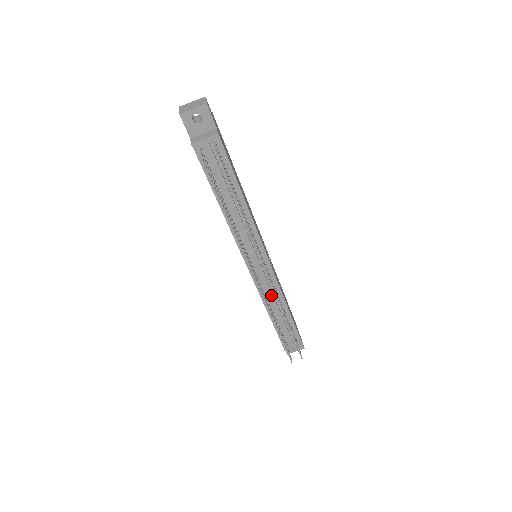
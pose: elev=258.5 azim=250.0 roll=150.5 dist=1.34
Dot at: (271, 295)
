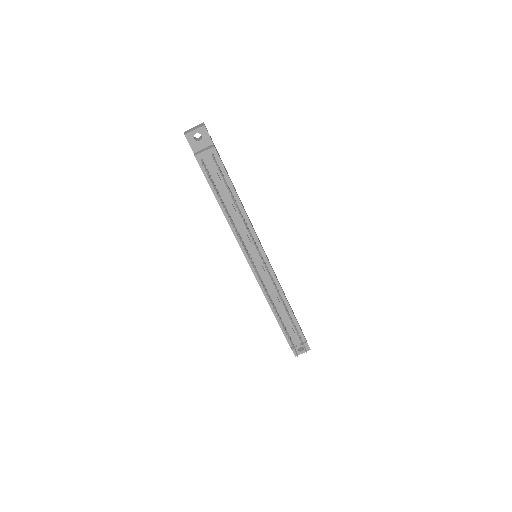
Dot at: (272, 291)
